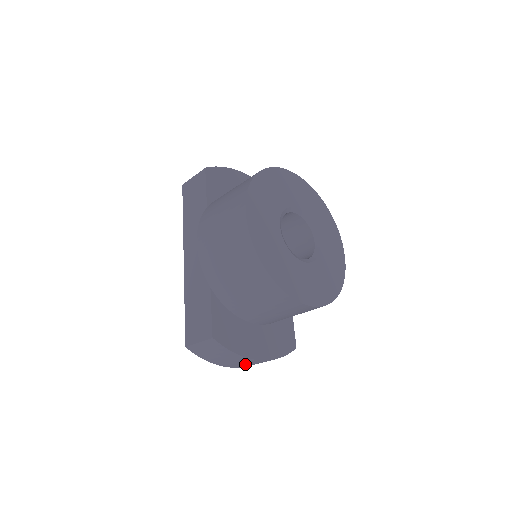
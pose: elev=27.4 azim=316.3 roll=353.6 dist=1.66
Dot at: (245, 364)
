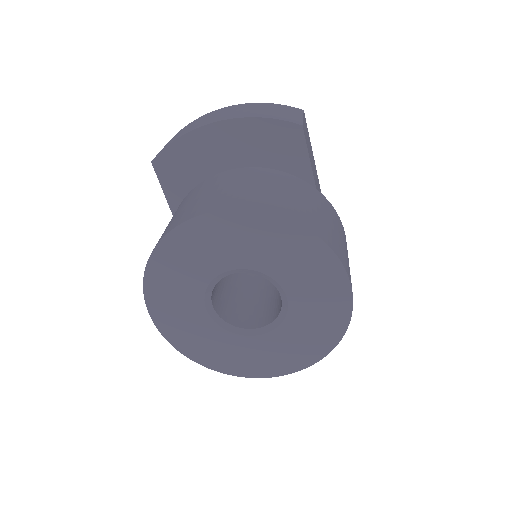
Dot at: occluded
